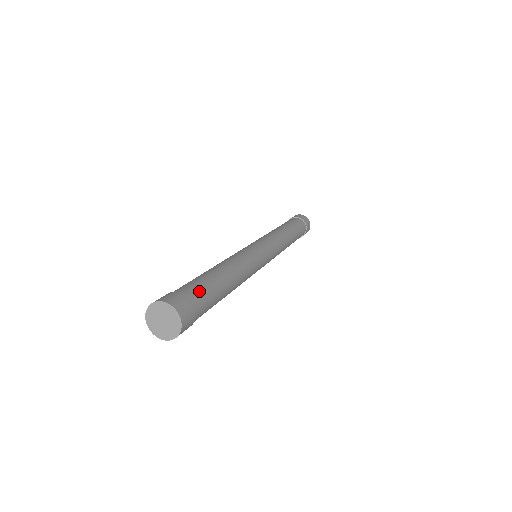
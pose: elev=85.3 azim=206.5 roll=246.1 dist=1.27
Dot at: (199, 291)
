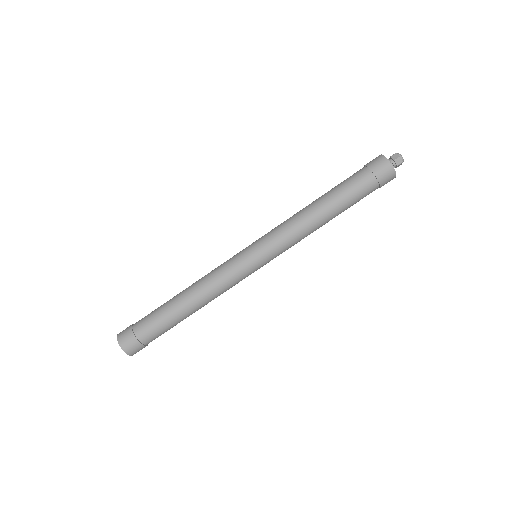
Dot at: (148, 328)
